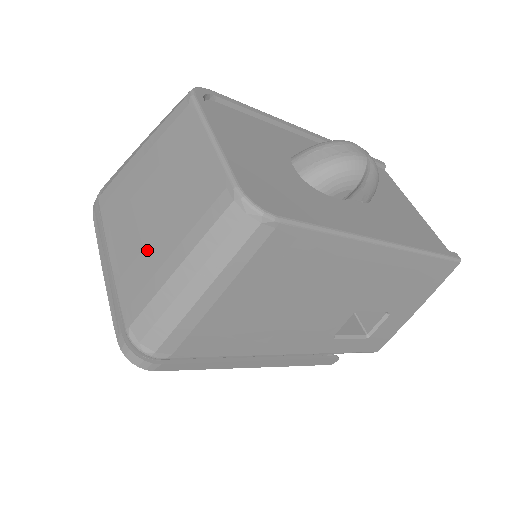
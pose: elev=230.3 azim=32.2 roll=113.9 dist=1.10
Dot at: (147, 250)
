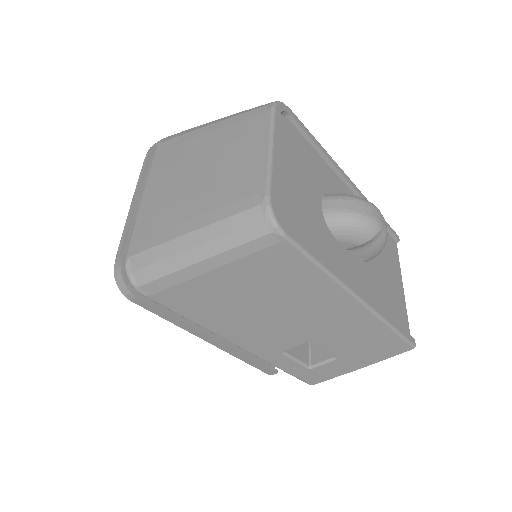
Dot at: (175, 206)
